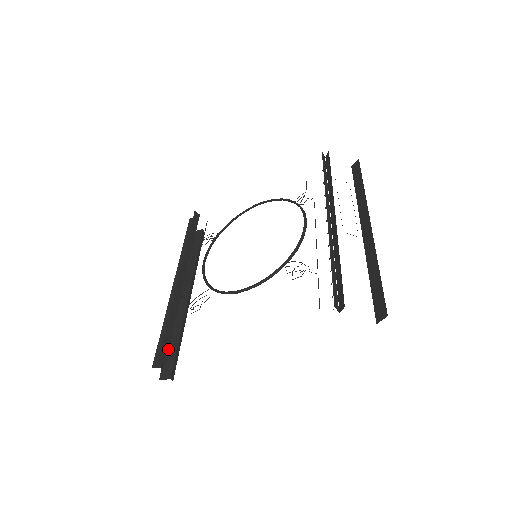
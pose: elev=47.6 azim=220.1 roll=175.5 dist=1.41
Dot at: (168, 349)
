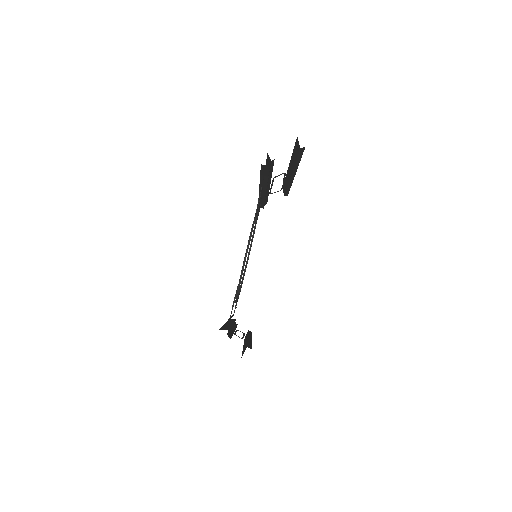
Dot at: (228, 329)
